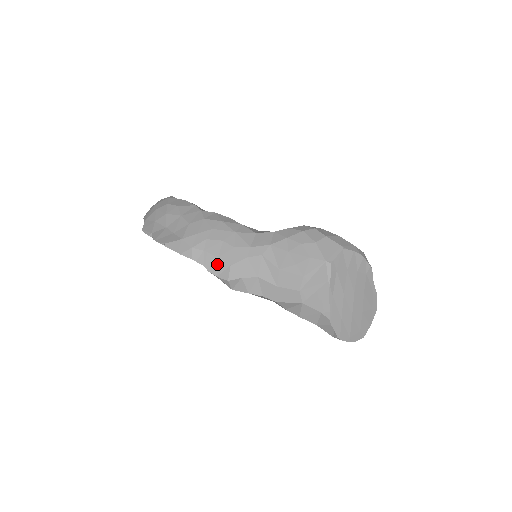
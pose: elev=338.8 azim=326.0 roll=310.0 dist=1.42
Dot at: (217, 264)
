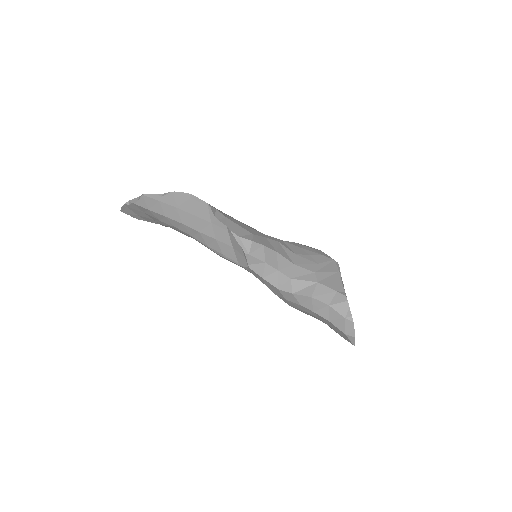
Dot at: (239, 229)
